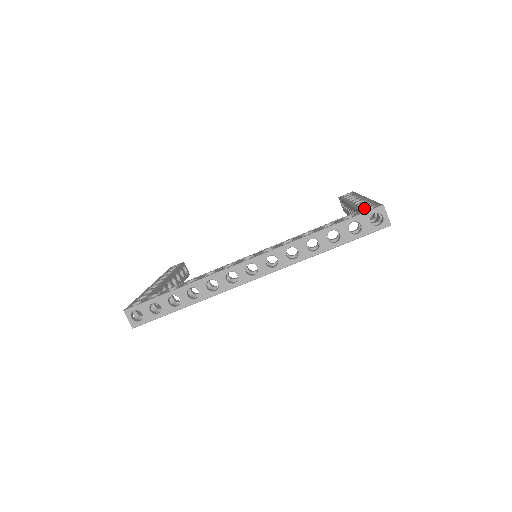
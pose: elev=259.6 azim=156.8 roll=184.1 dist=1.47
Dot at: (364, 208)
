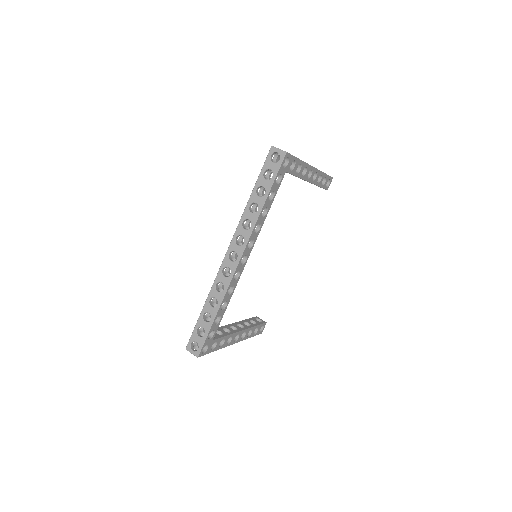
Dot at: occluded
